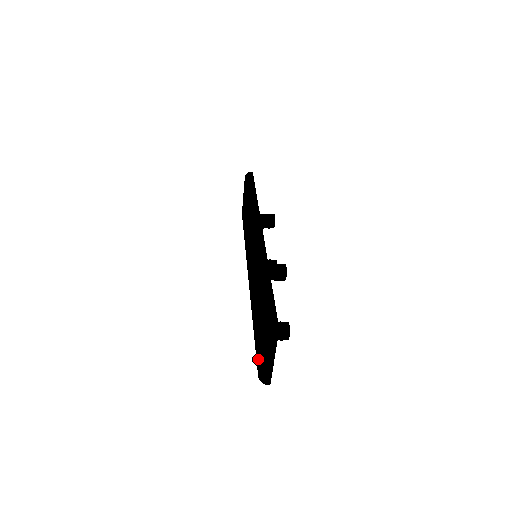
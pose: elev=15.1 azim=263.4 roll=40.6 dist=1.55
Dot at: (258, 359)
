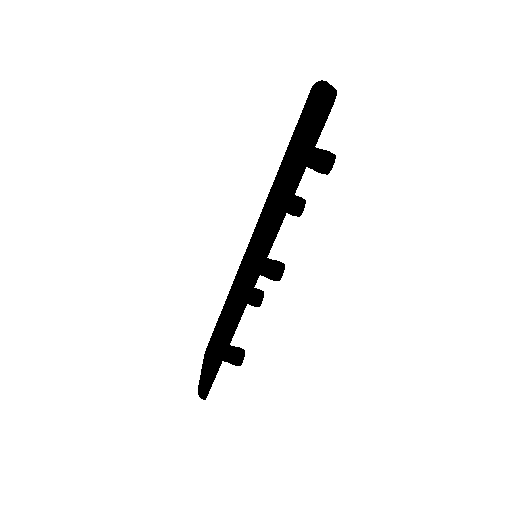
Dot at: (312, 106)
